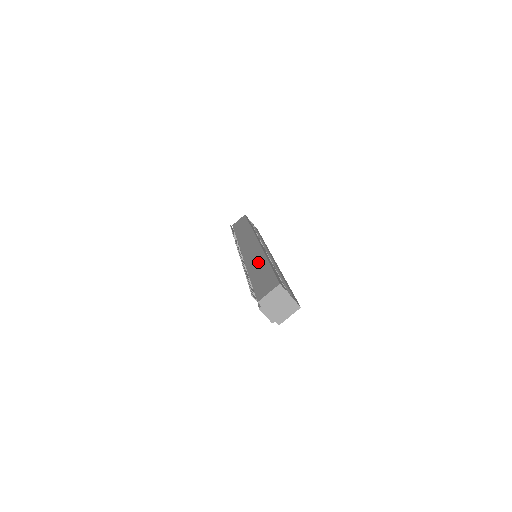
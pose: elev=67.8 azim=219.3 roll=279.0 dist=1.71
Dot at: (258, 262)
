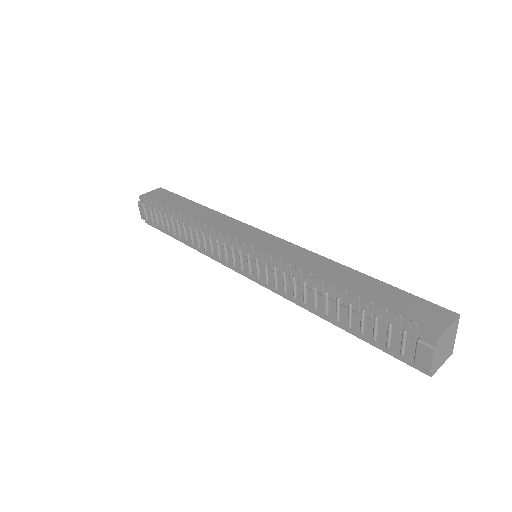
Dot at: (331, 269)
